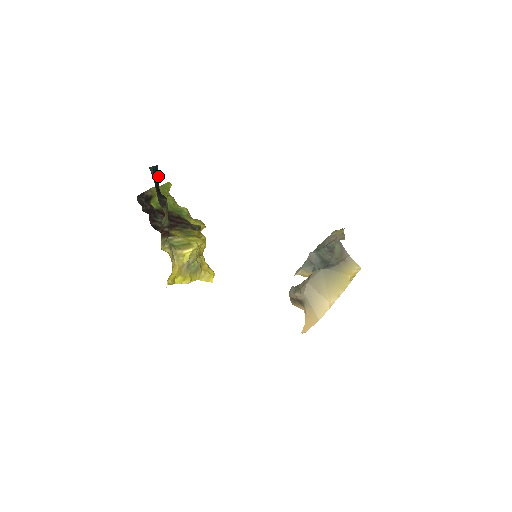
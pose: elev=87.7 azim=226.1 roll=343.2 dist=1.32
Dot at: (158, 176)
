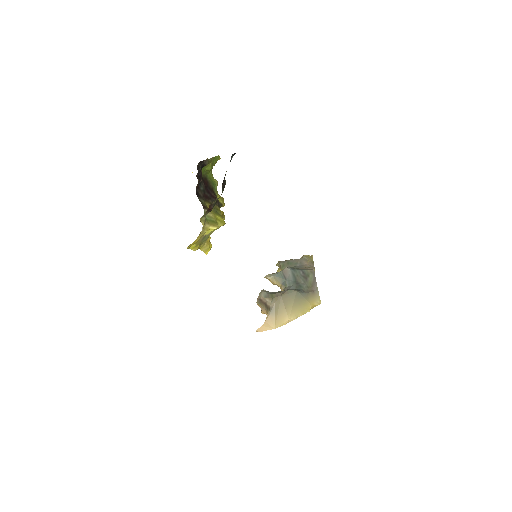
Dot at: occluded
